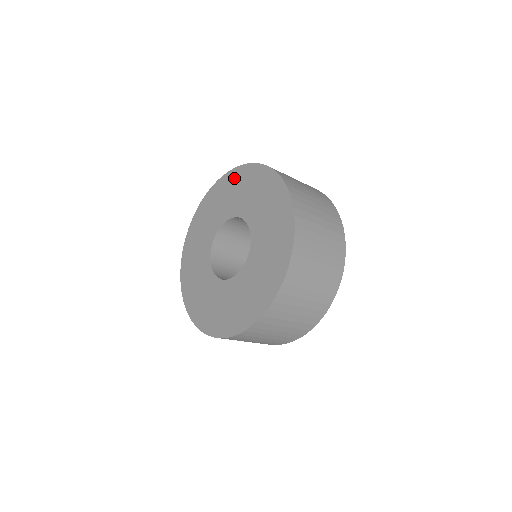
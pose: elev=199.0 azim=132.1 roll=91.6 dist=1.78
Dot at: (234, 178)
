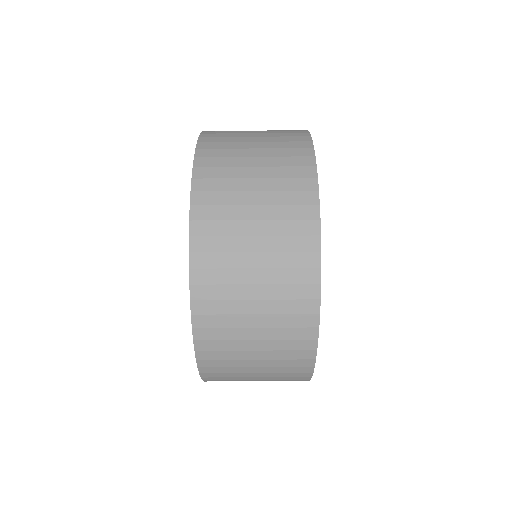
Dot at: occluded
